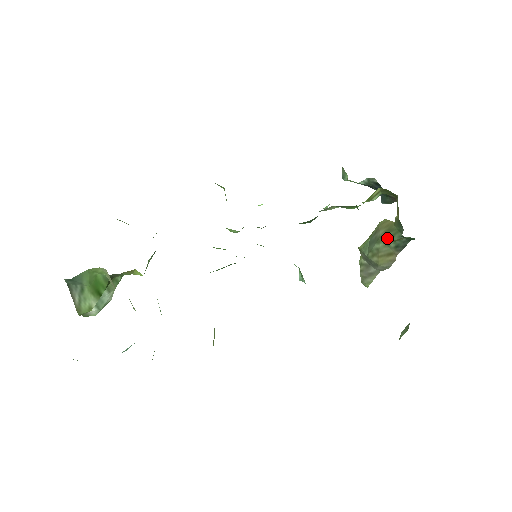
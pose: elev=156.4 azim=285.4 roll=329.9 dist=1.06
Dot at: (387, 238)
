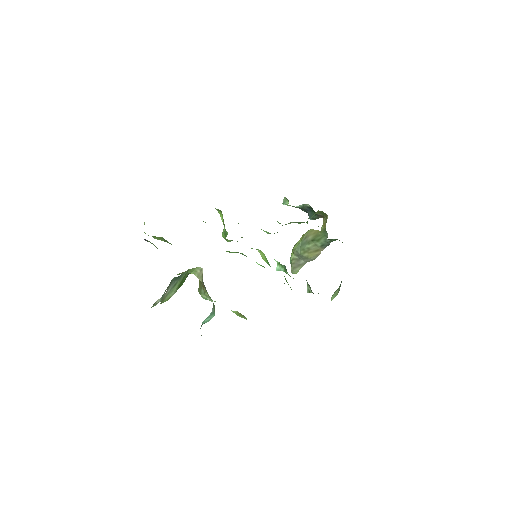
Dot at: (316, 241)
